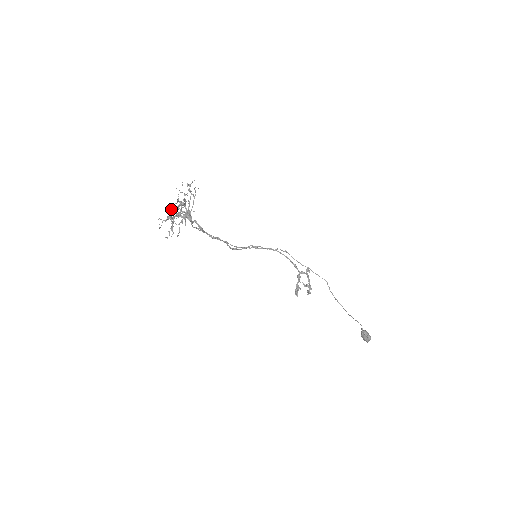
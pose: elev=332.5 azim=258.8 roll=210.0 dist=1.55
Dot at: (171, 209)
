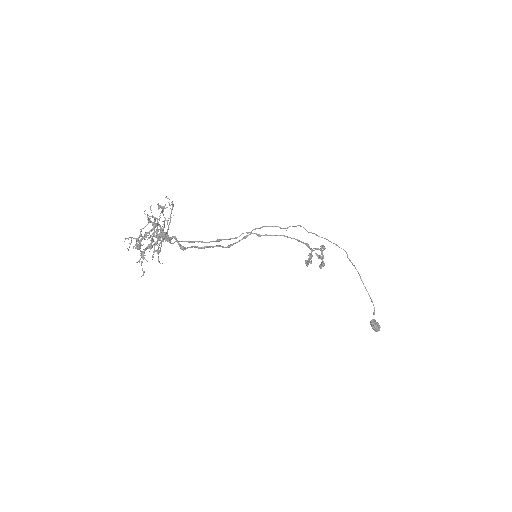
Dot at: (139, 235)
